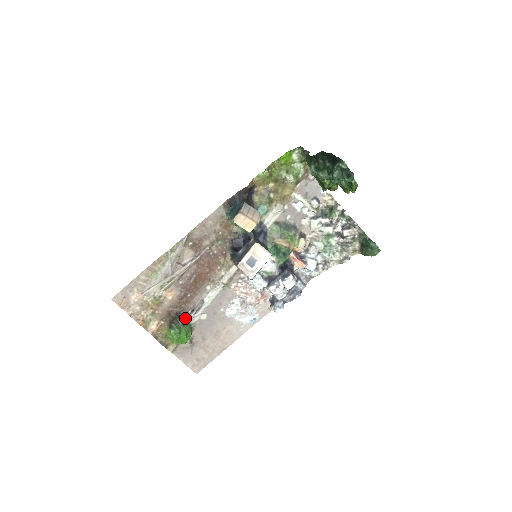
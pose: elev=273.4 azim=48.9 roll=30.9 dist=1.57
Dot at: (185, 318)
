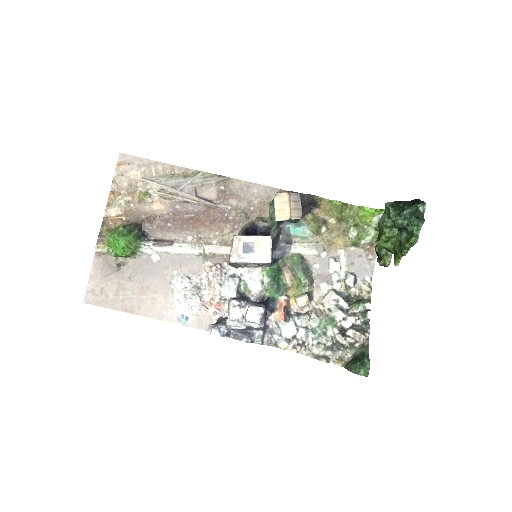
Dot at: (143, 237)
